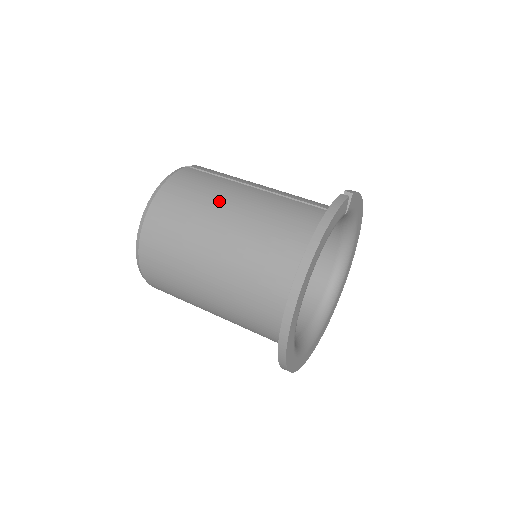
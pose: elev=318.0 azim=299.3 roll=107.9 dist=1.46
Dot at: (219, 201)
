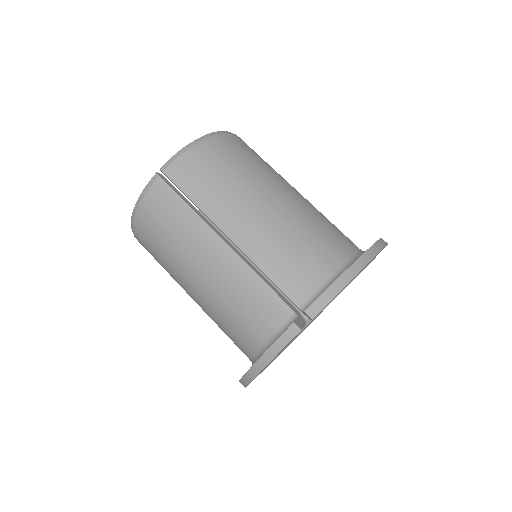
Dot at: (186, 259)
